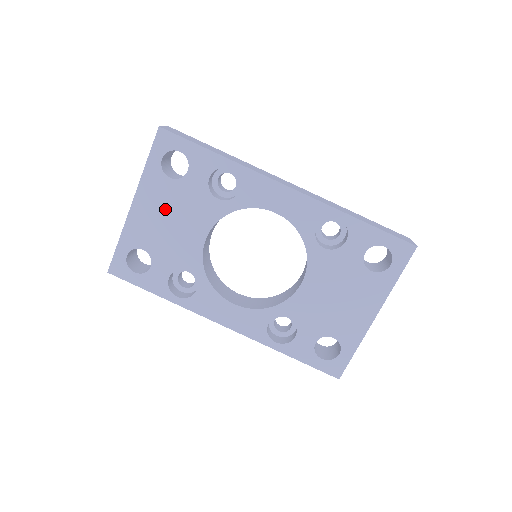
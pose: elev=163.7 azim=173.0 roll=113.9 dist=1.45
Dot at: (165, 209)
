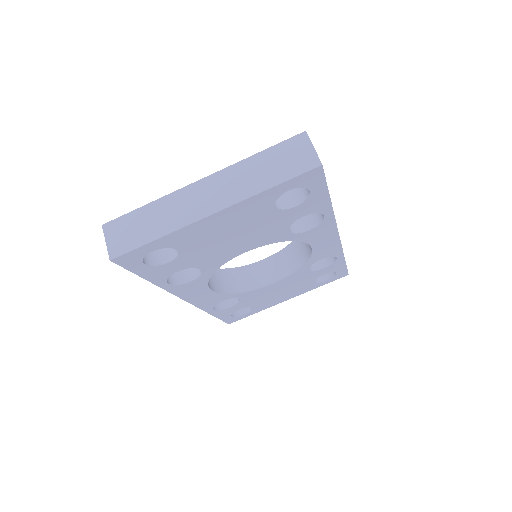
Dot at: (239, 227)
